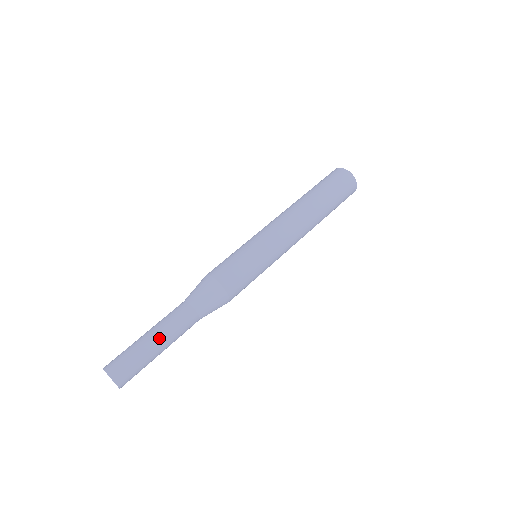
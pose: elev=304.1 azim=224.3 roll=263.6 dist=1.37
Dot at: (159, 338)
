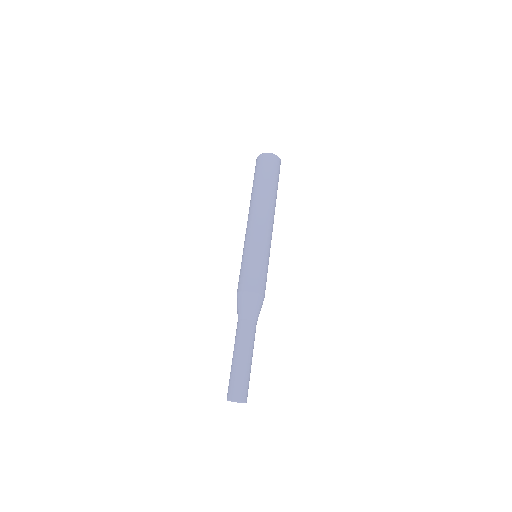
Dot at: (251, 356)
